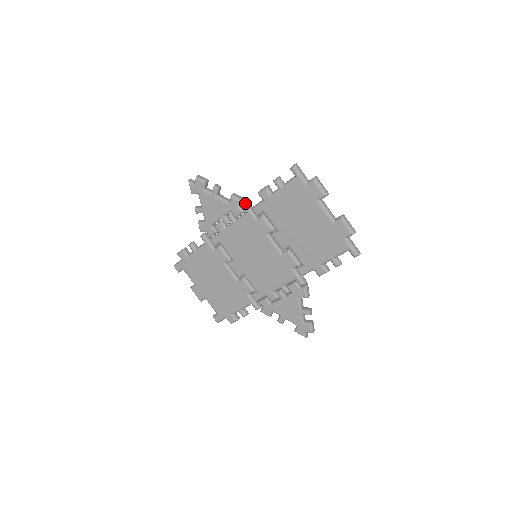
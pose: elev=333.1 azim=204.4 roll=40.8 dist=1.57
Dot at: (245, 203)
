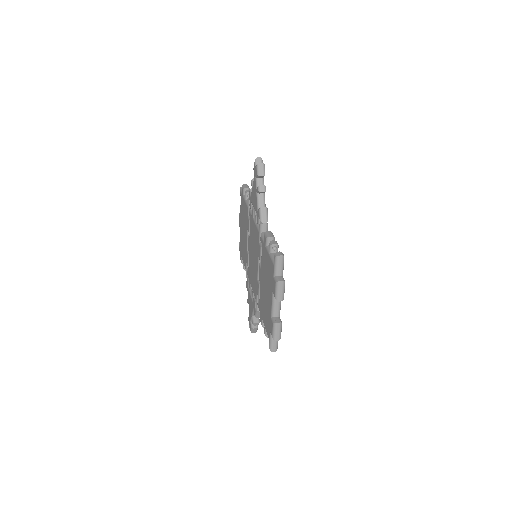
Dot at: (261, 224)
